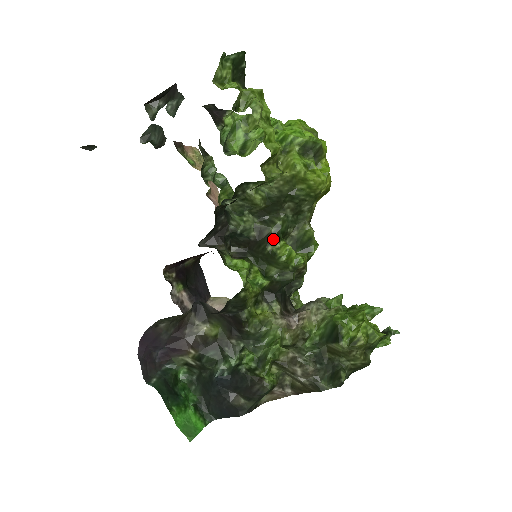
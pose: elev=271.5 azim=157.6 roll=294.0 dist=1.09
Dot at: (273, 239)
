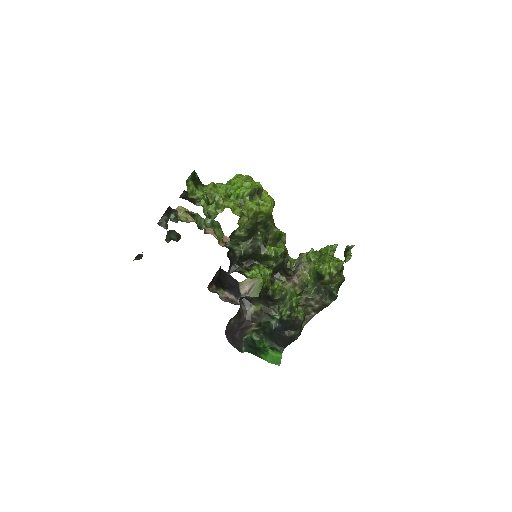
Dot at: (262, 248)
